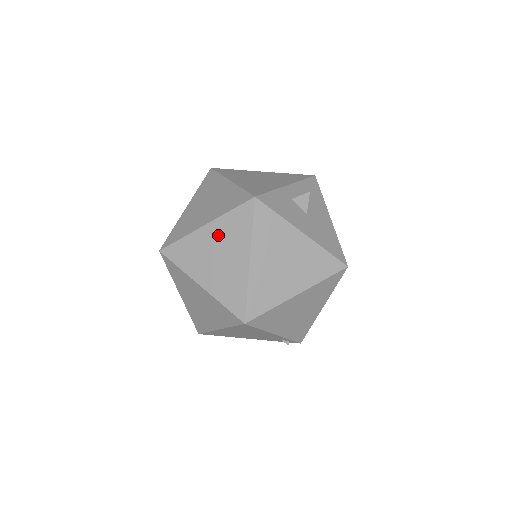
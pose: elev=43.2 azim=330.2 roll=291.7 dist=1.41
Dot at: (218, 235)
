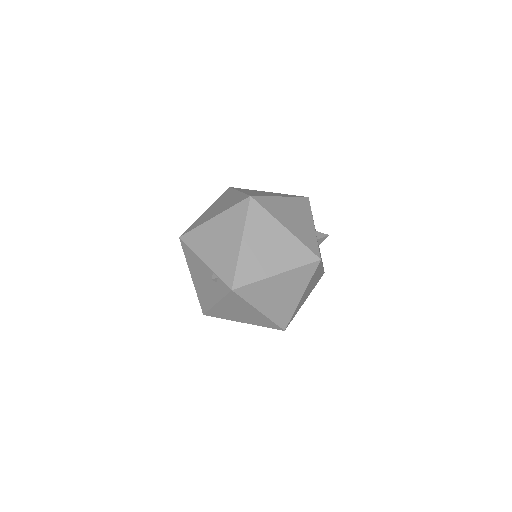
Dot at: (286, 281)
